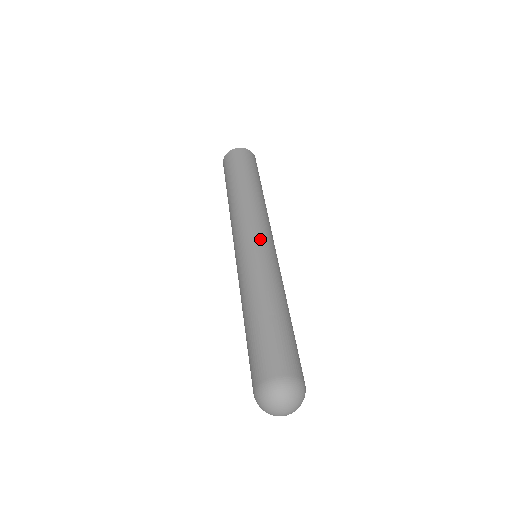
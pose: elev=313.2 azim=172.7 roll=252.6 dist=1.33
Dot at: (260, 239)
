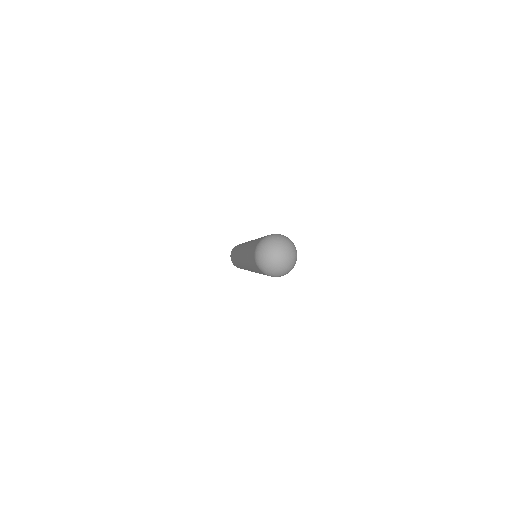
Dot at: occluded
